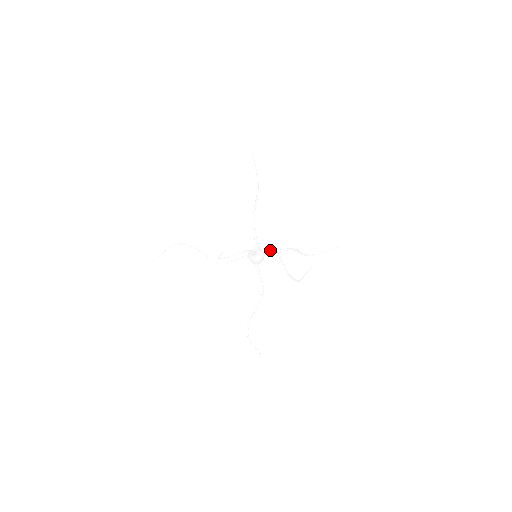
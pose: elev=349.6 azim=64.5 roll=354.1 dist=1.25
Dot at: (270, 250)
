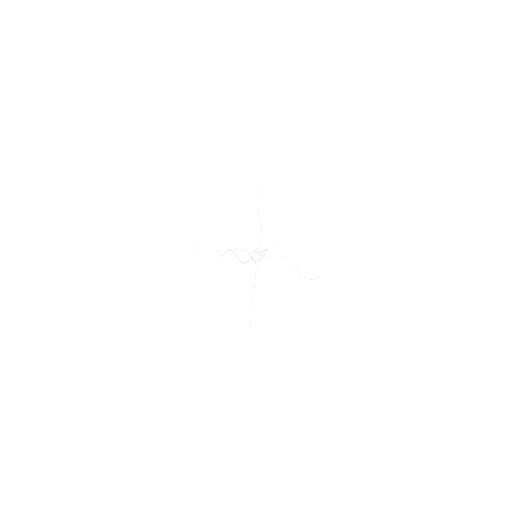
Dot at: occluded
